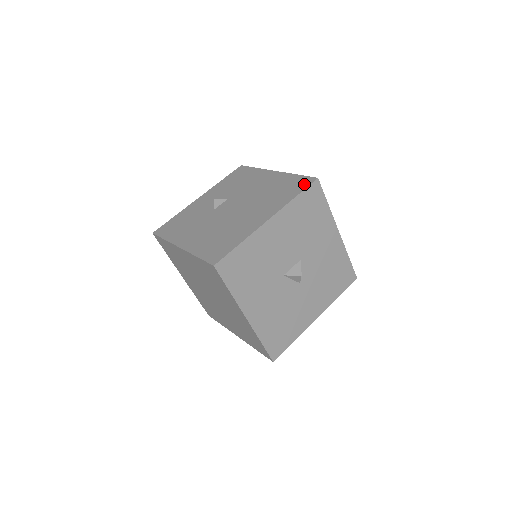
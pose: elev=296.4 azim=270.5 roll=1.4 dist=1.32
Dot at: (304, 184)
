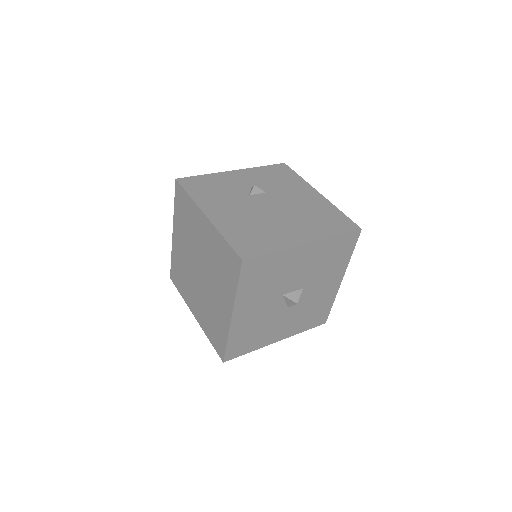
Dot at: (348, 227)
